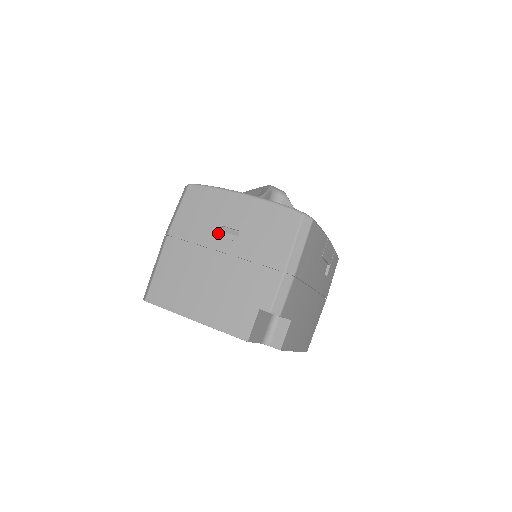
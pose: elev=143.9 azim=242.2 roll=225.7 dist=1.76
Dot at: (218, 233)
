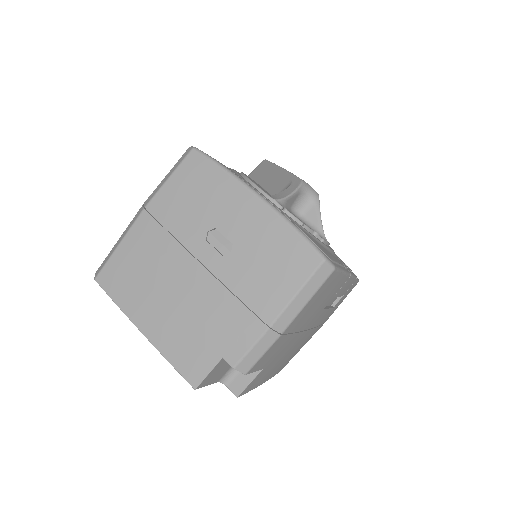
Dot at: (206, 235)
